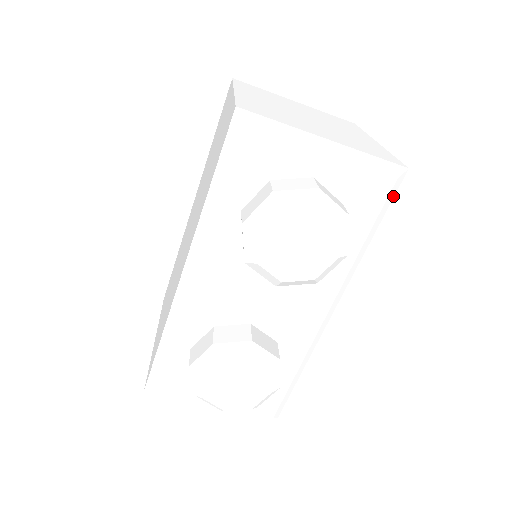
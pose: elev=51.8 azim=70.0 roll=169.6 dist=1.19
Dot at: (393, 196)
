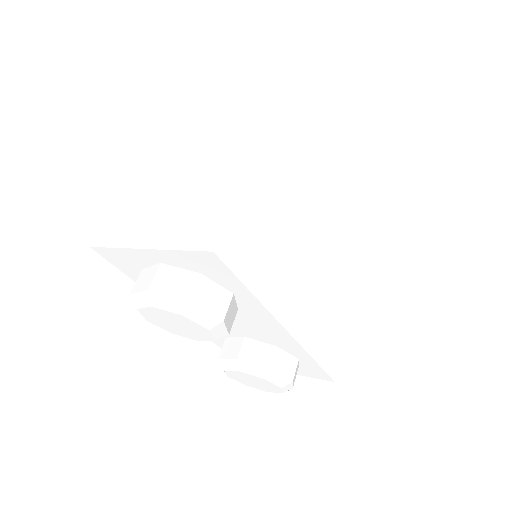
Dot at: (237, 254)
